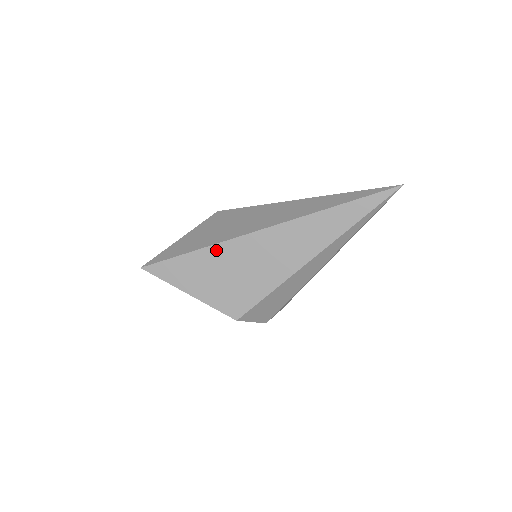
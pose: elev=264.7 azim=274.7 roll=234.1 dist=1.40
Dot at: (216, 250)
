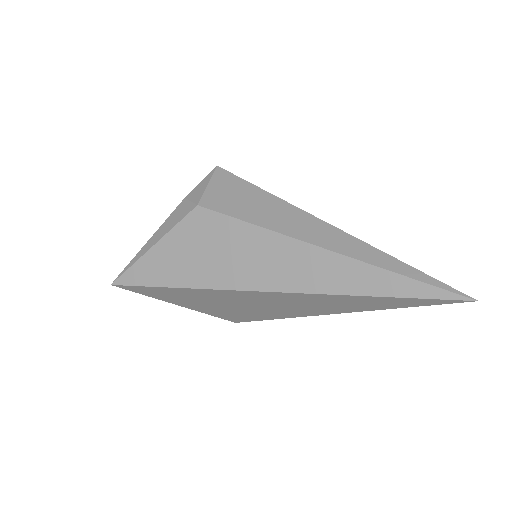
Dot at: (203, 292)
